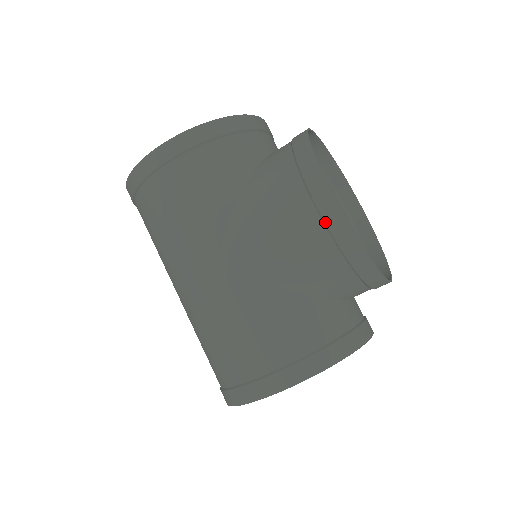
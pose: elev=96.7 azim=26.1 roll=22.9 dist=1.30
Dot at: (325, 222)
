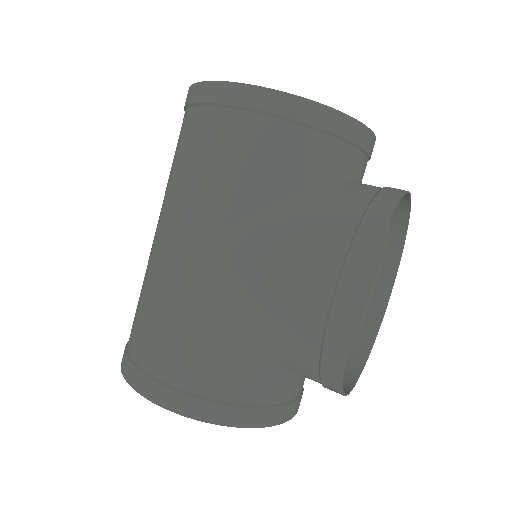
Dot at: (331, 312)
